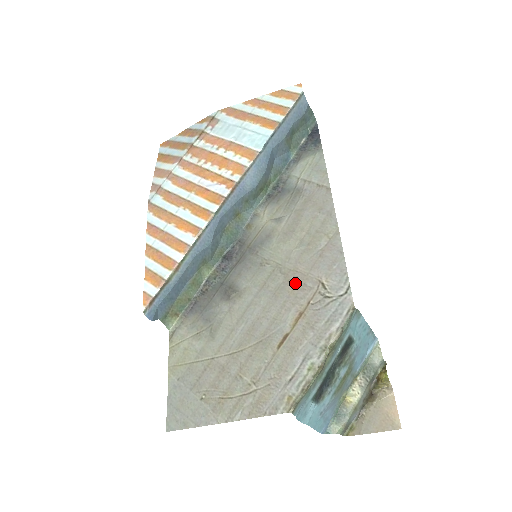
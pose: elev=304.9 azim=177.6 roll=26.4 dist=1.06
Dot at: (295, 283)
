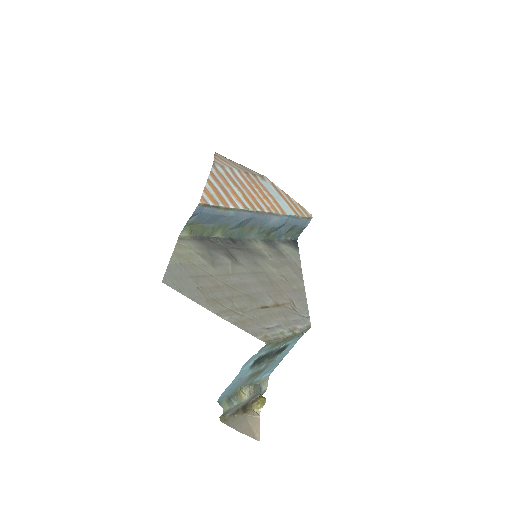
Dot at: (277, 289)
